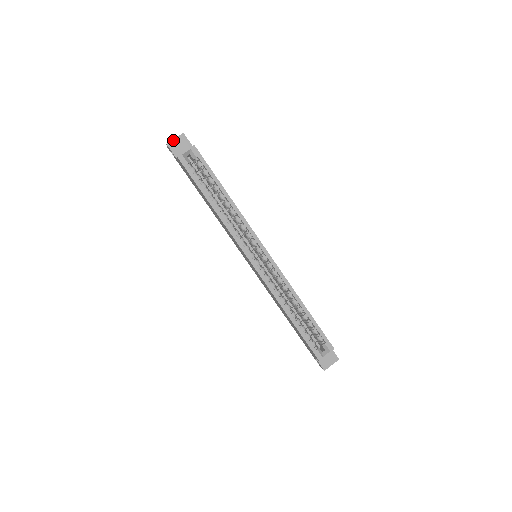
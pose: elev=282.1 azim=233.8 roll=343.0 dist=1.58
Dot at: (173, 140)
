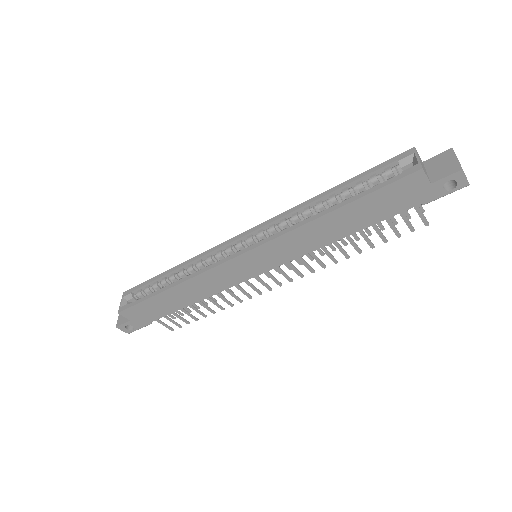
Dot at: (118, 319)
